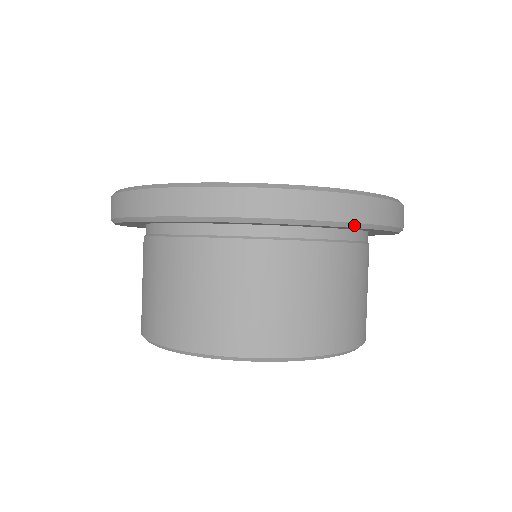
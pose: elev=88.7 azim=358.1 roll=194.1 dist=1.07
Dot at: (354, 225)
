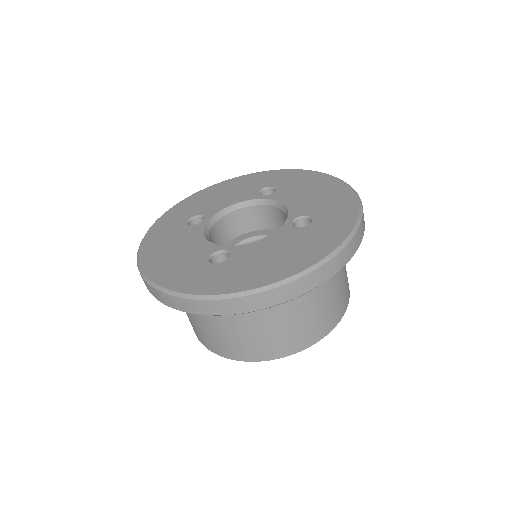
Dot at: (199, 314)
